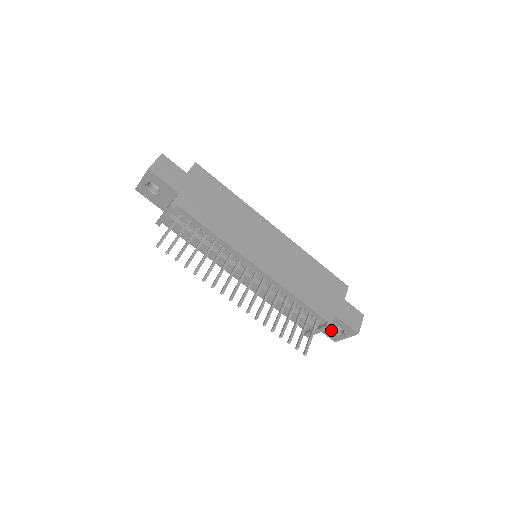
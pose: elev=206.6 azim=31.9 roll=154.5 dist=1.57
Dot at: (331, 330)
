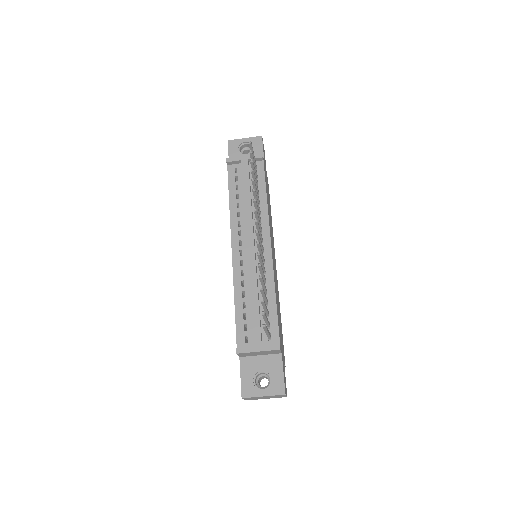
Dot at: (255, 376)
